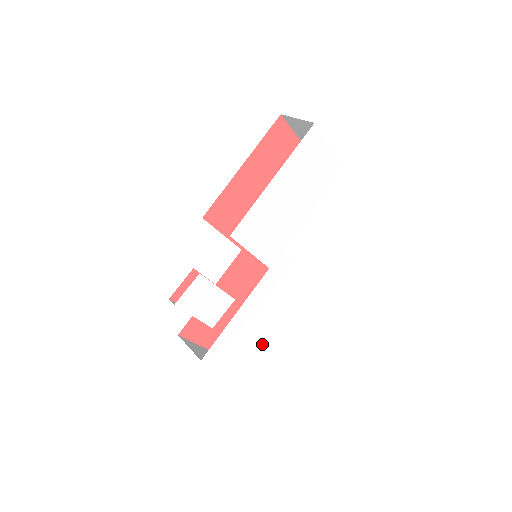
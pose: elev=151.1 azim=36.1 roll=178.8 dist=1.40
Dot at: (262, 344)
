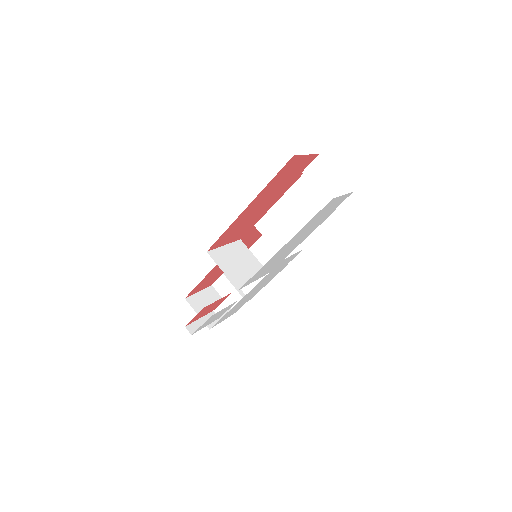
Dot at: (256, 293)
